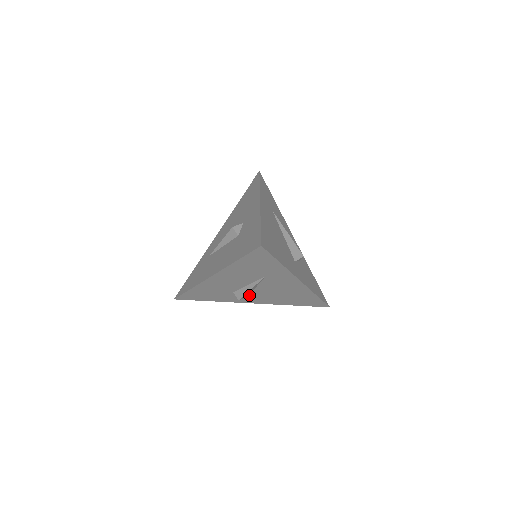
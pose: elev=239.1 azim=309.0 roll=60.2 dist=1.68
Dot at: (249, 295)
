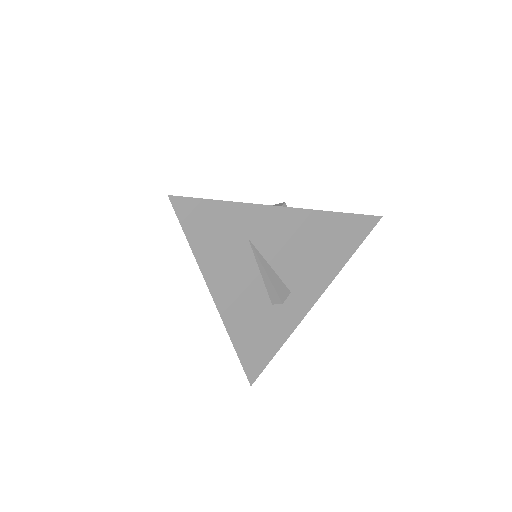
Dot at: (291, 291)
